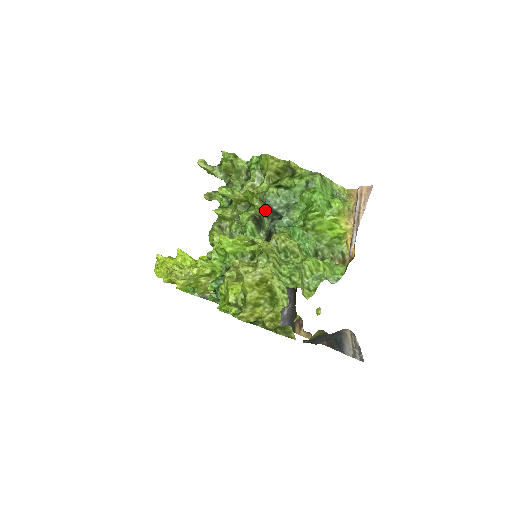
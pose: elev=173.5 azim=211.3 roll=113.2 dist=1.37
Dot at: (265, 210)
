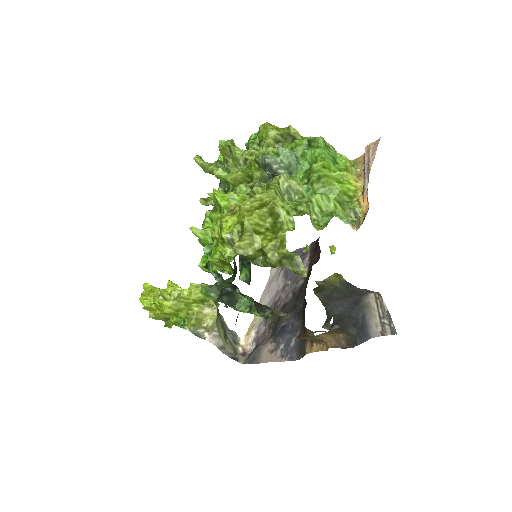
Dot at: (265, 178)
